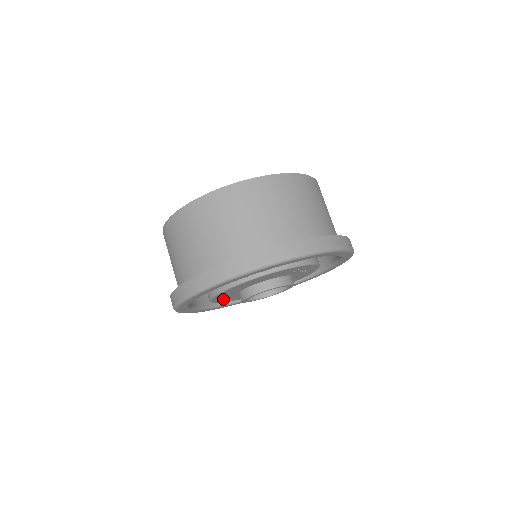
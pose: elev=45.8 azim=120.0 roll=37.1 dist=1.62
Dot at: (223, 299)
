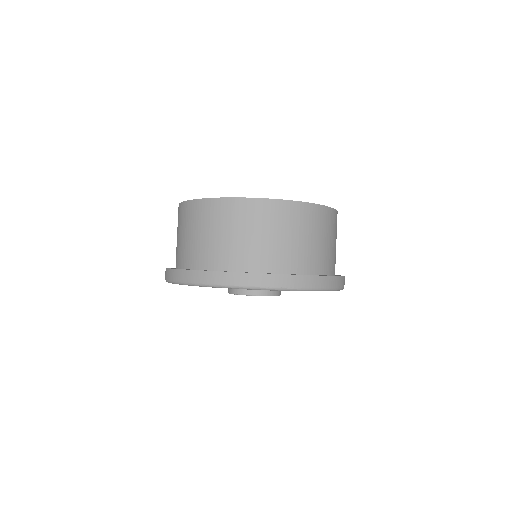
Dot at: occluded
